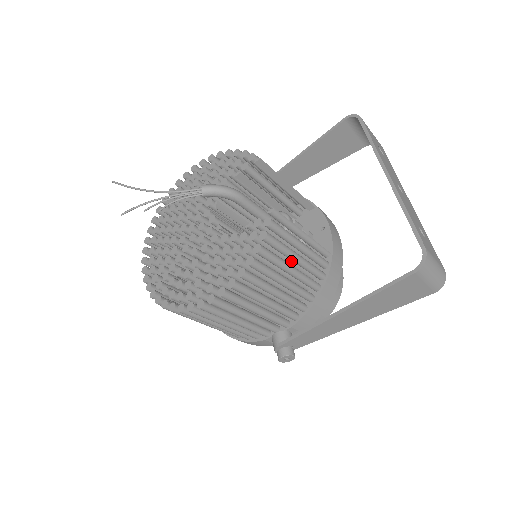
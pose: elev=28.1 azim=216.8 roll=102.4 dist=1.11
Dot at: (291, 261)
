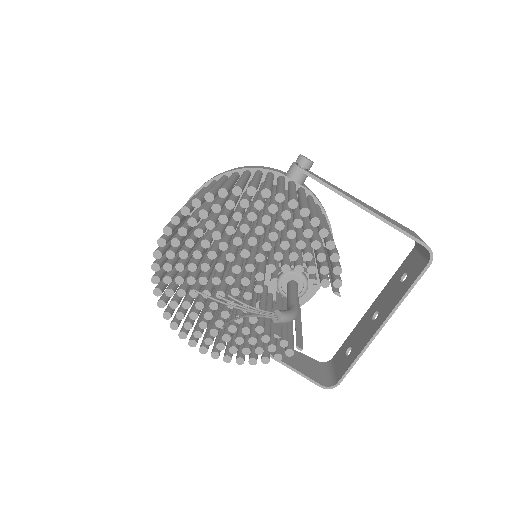
Dot at: occluded
